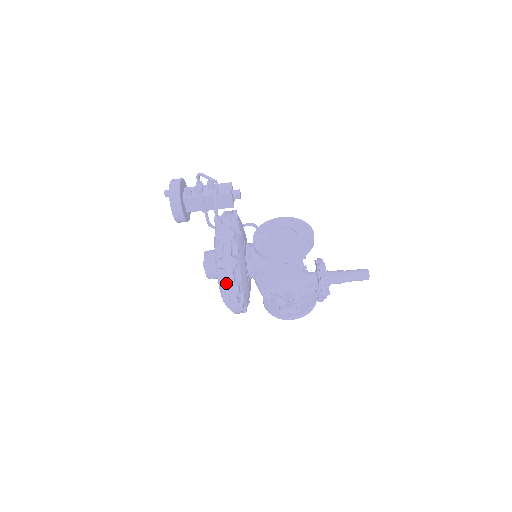
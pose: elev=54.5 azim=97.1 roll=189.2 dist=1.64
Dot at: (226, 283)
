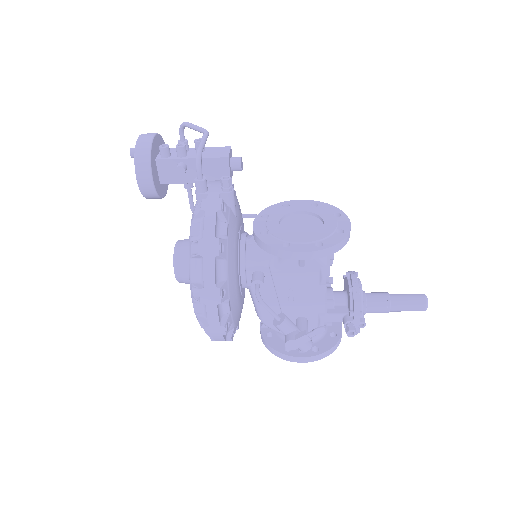
Dot at: (202, 282)
